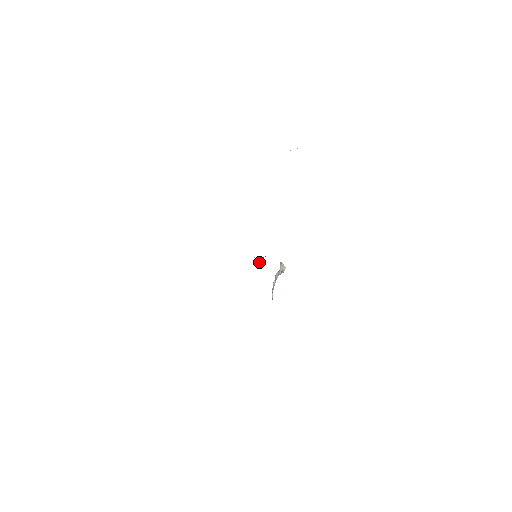
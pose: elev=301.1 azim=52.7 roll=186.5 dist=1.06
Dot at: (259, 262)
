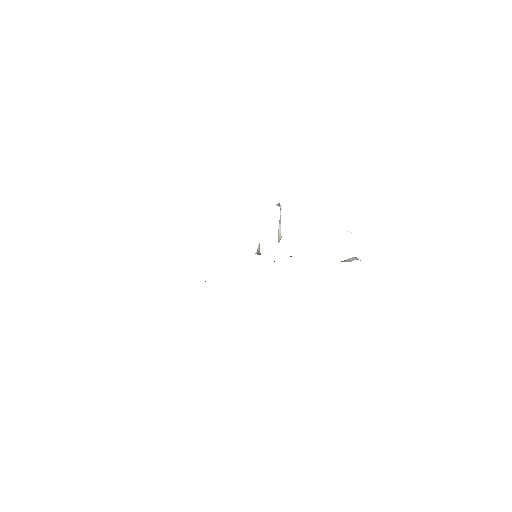
Dot at: occluded
